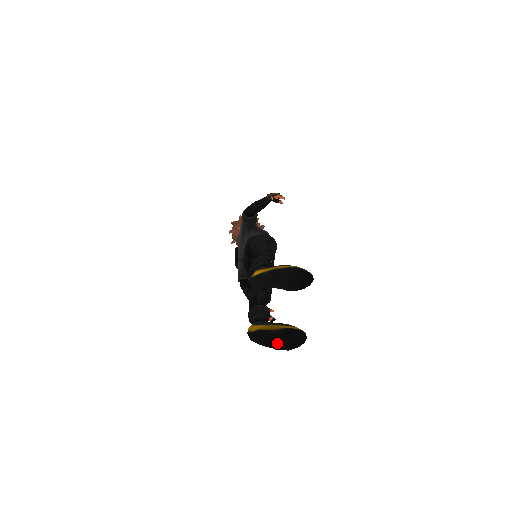
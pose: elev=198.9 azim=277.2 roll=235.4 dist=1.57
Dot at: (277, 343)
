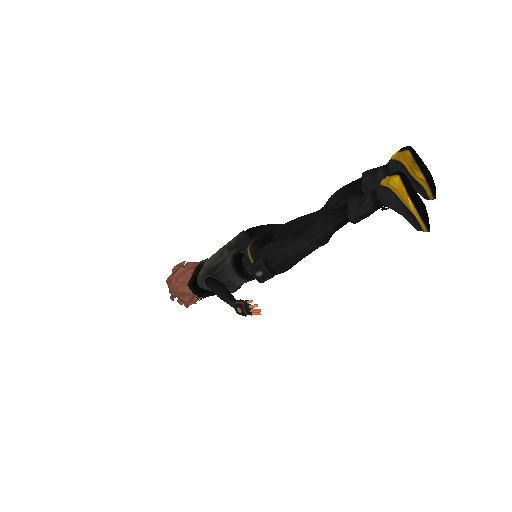
Dot at: (416, 203)
